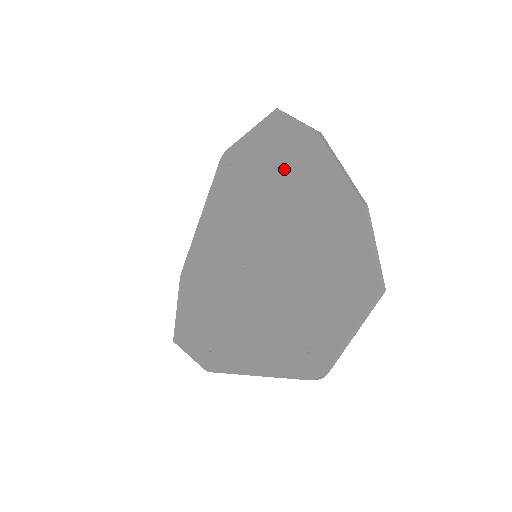
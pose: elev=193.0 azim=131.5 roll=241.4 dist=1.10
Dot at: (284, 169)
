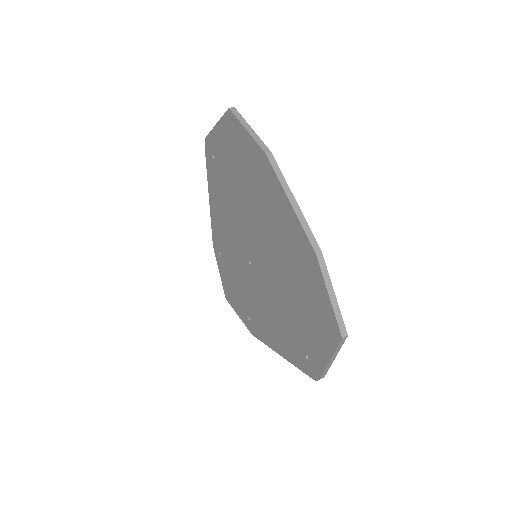
Dot at: (252, 183)
